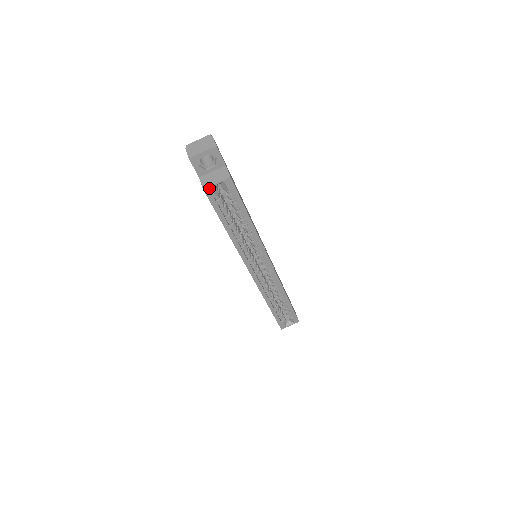
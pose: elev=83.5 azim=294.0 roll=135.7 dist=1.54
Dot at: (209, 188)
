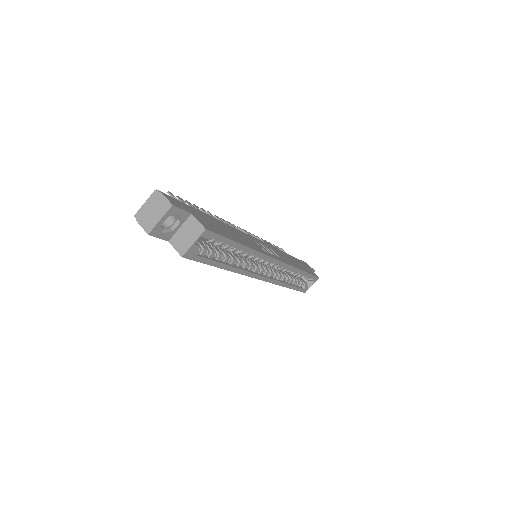
Dot at: (187, 252)
